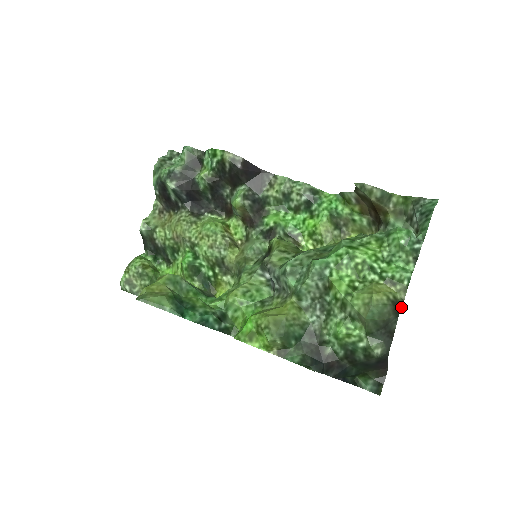
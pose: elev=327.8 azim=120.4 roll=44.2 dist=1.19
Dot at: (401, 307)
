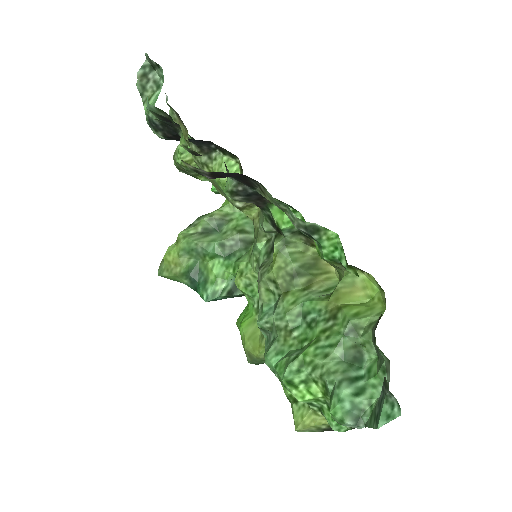
Dot at: occluded
